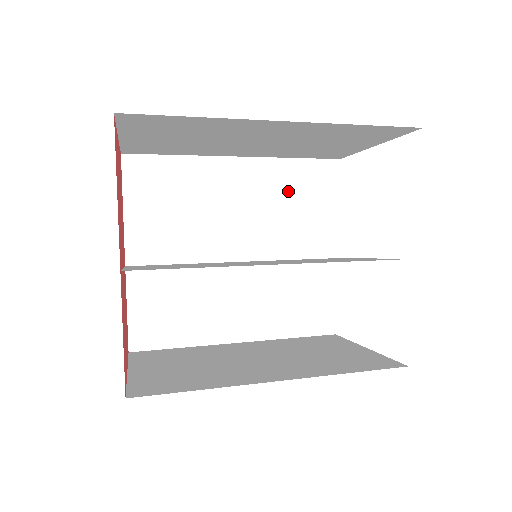
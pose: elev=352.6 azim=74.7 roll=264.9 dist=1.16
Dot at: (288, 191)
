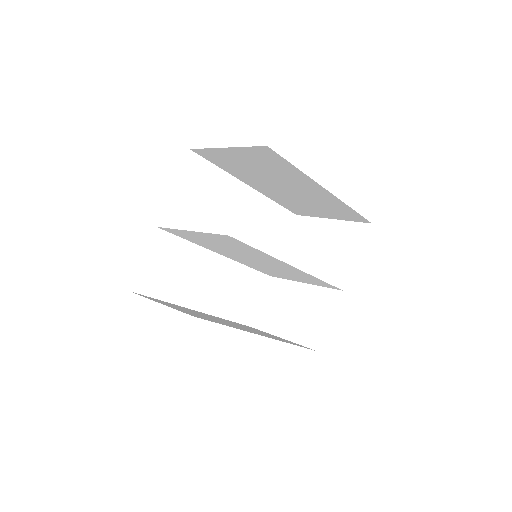
Dot at: (264, 221)
